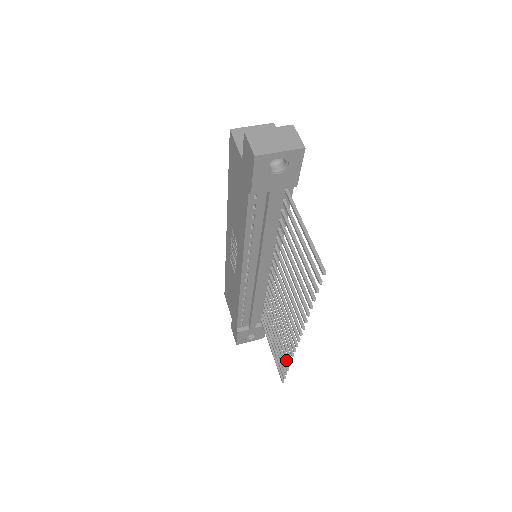
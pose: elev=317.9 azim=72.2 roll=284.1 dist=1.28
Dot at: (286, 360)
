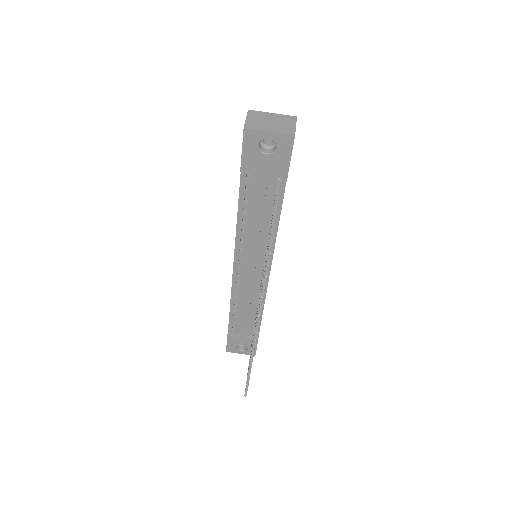
Dot at: occluded
